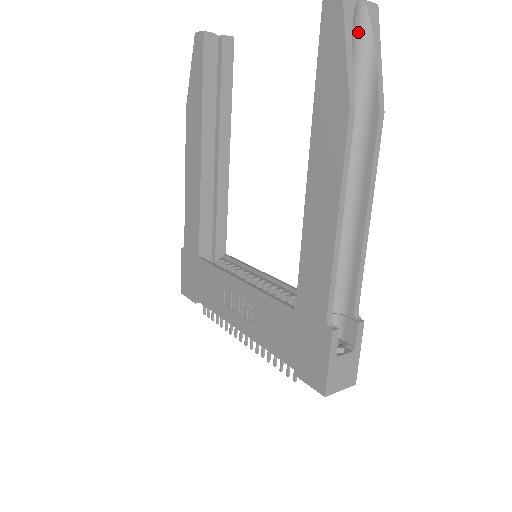
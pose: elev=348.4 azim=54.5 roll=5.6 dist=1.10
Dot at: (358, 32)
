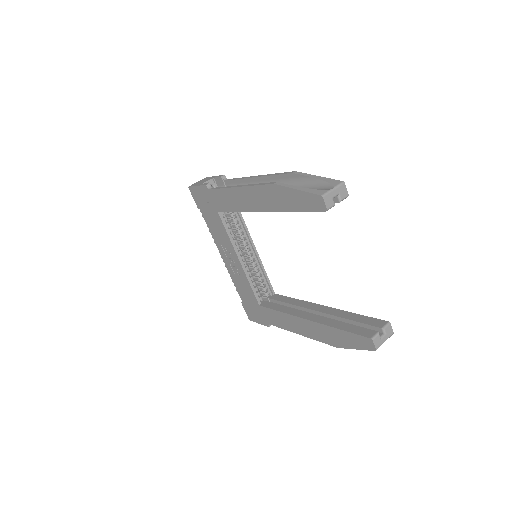
Dot at: occluded
